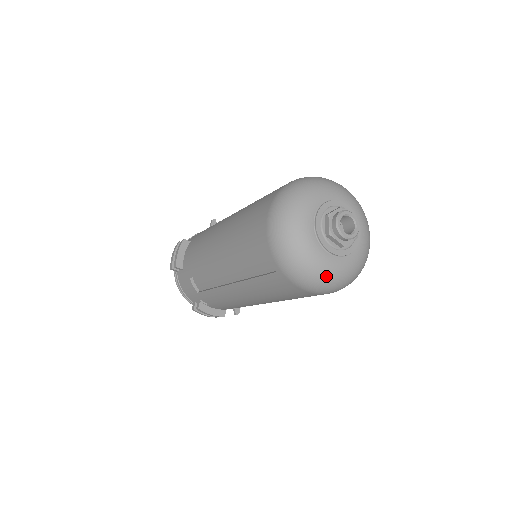
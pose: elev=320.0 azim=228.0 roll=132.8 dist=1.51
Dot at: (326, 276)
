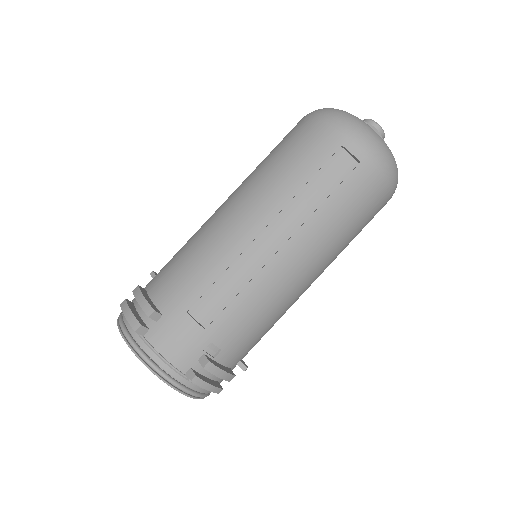
Dot at: occluded
